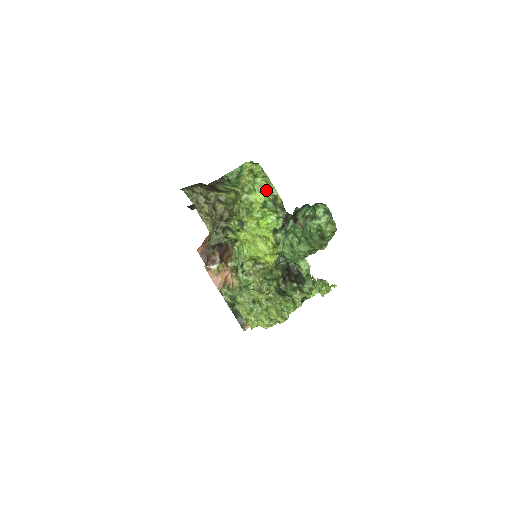
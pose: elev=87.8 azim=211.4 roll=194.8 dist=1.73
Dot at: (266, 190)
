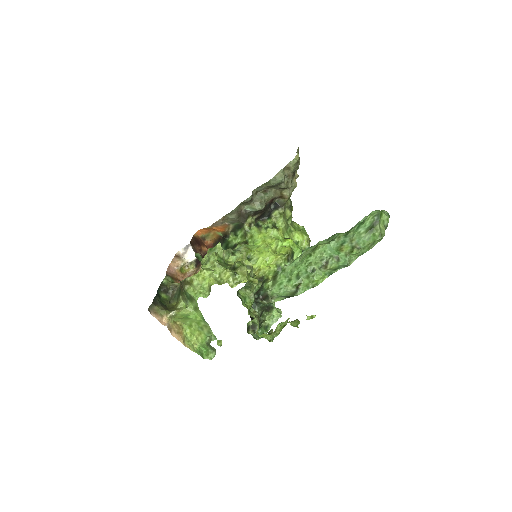
Dot at: (306, 239)
